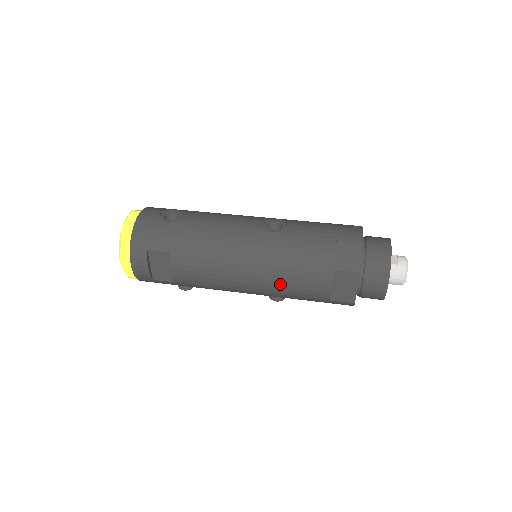
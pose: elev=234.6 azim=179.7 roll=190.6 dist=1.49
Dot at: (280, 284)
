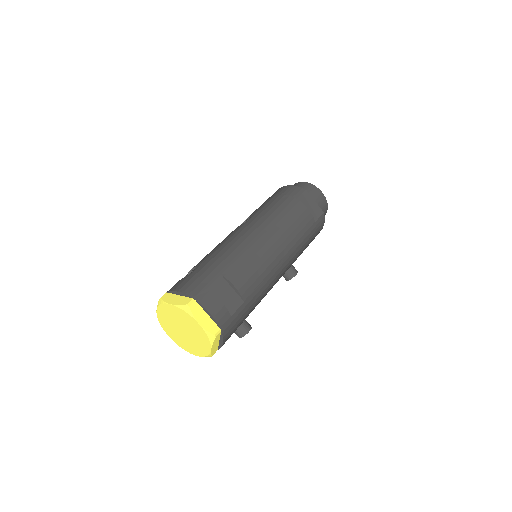
Dot at: (290, 231)
